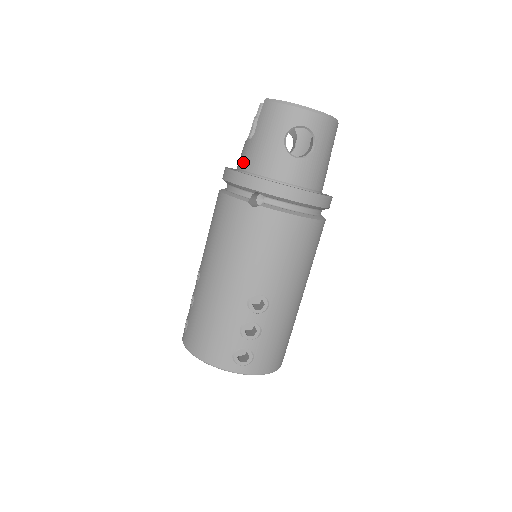
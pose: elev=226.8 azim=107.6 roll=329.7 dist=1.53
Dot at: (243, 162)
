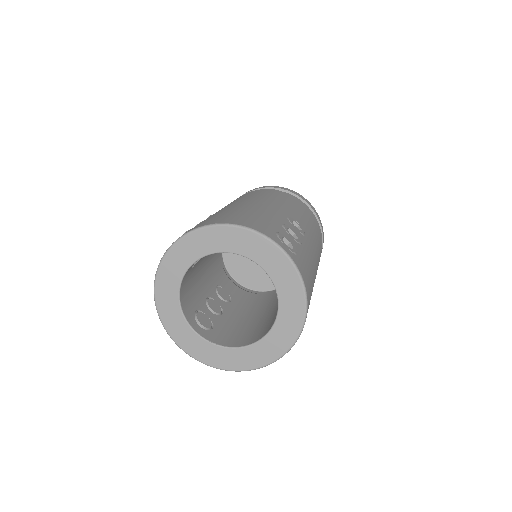
Dot at: occluded
